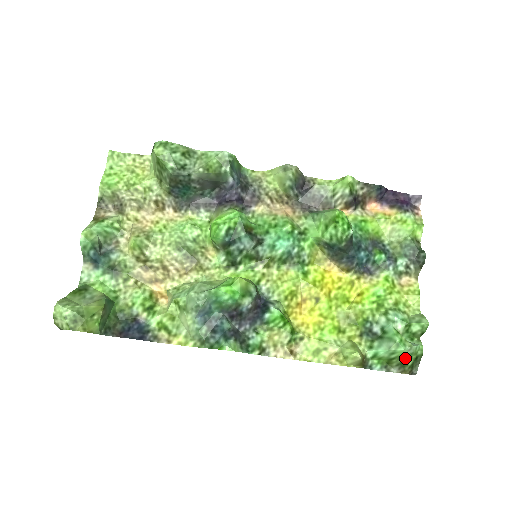
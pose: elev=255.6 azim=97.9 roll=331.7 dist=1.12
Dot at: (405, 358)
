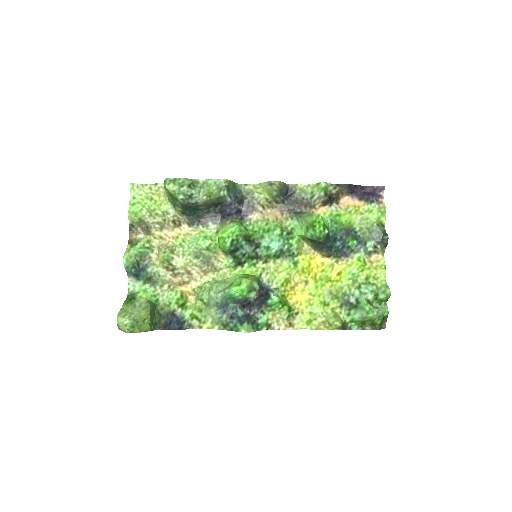
Dot at: (375, 320)
